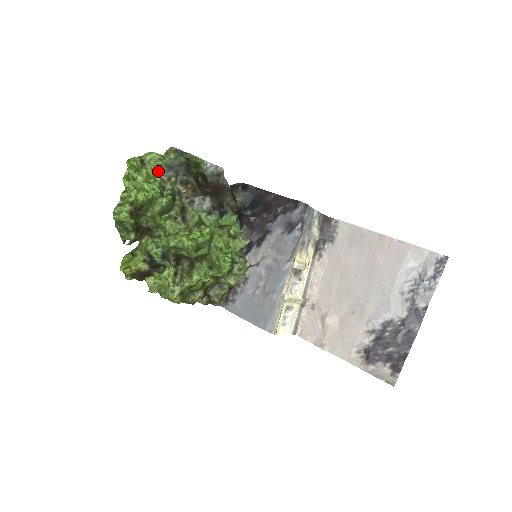
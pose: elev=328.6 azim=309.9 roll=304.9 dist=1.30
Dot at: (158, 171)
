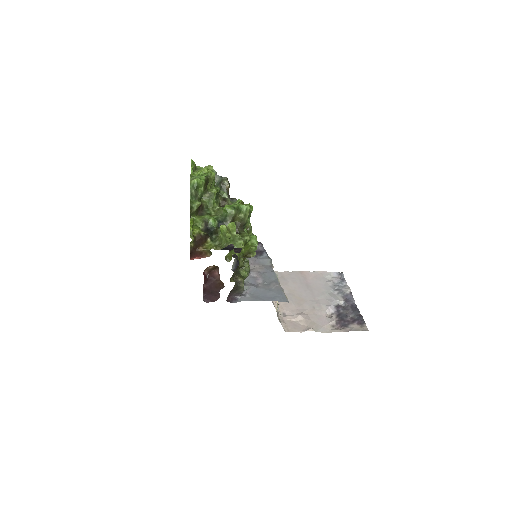
Dot at: occluded
